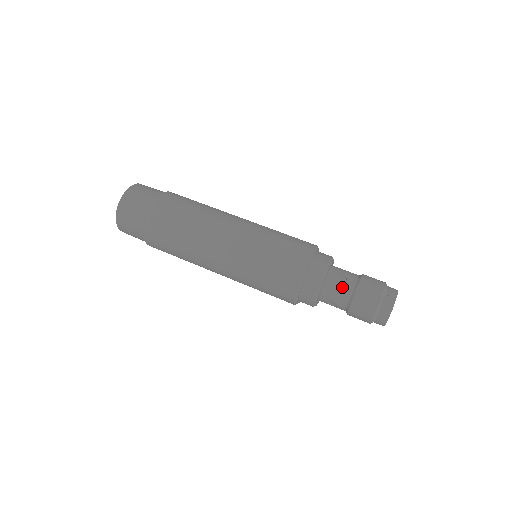
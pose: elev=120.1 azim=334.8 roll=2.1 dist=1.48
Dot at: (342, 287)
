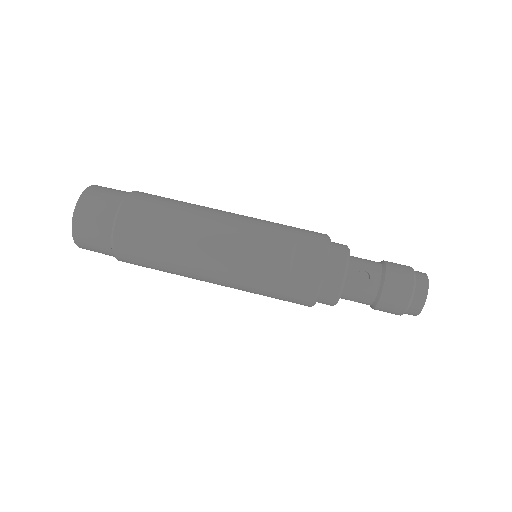
Dot at: (366, 286)
